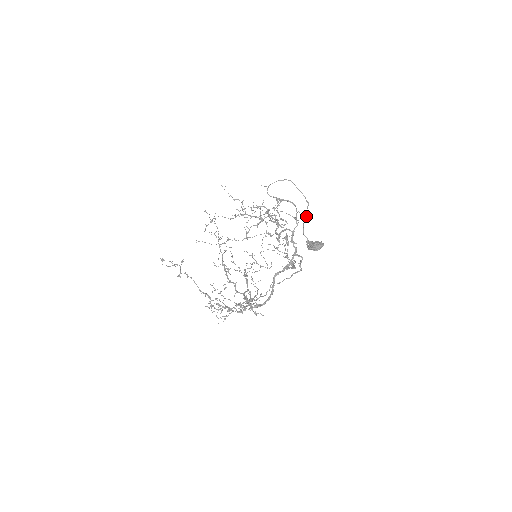
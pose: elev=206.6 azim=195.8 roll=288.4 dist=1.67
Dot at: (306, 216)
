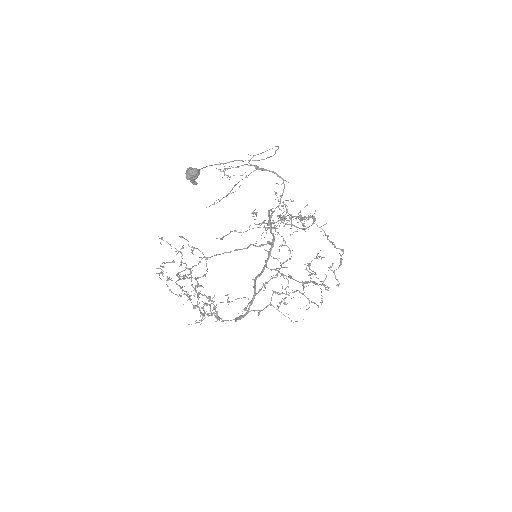
Dot at: occluded
